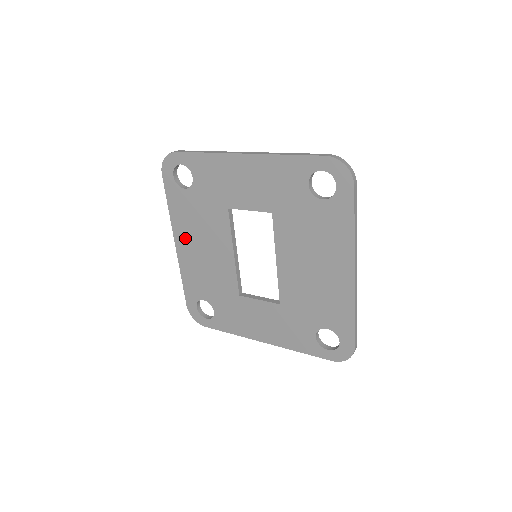
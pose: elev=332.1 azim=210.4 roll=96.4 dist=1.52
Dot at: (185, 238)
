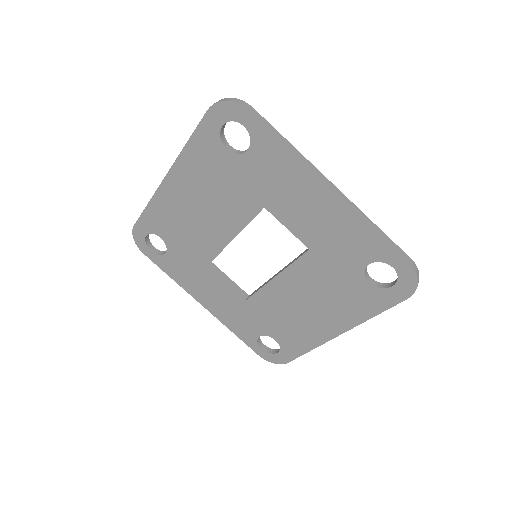
Dot at: (184, 183)
